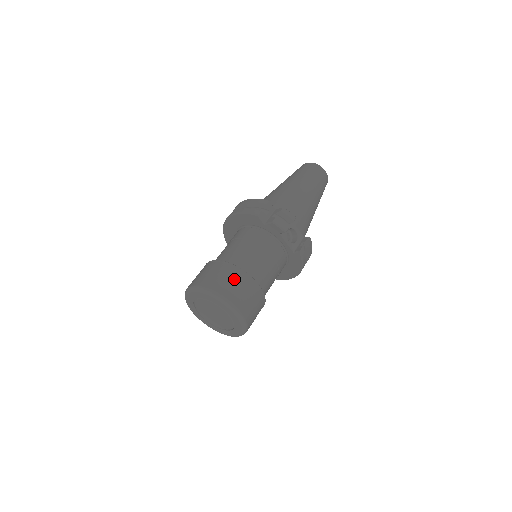
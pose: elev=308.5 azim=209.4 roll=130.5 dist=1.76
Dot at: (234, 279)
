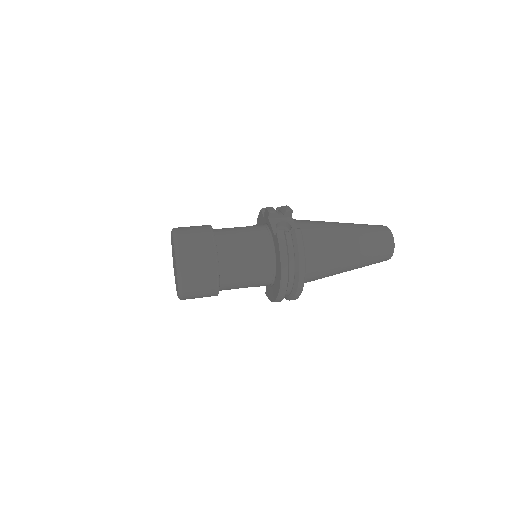
Dot at: (197, 226)
